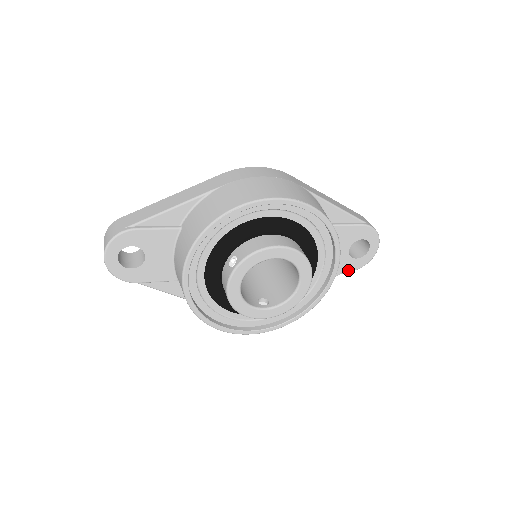
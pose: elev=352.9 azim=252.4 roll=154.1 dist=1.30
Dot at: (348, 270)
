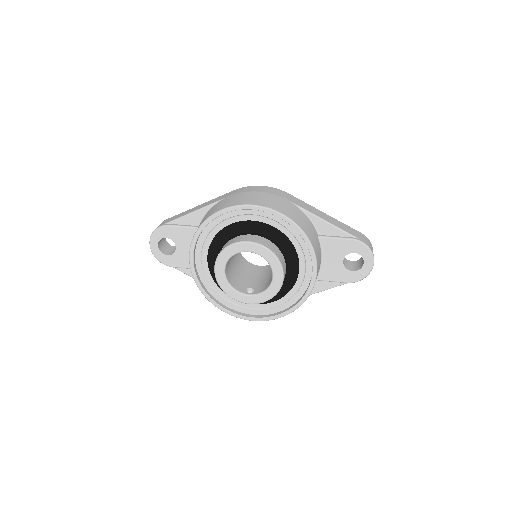
Dot at: (346, 281)
